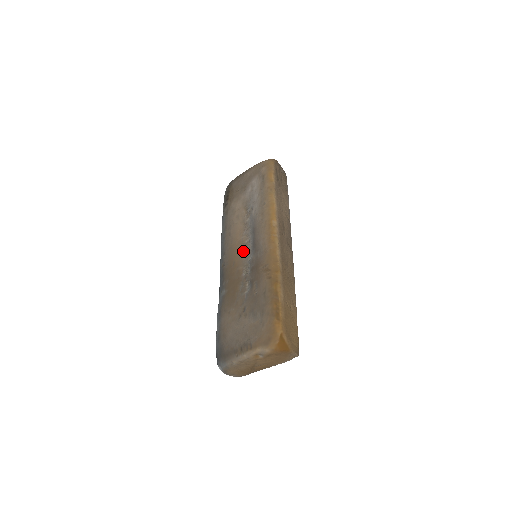
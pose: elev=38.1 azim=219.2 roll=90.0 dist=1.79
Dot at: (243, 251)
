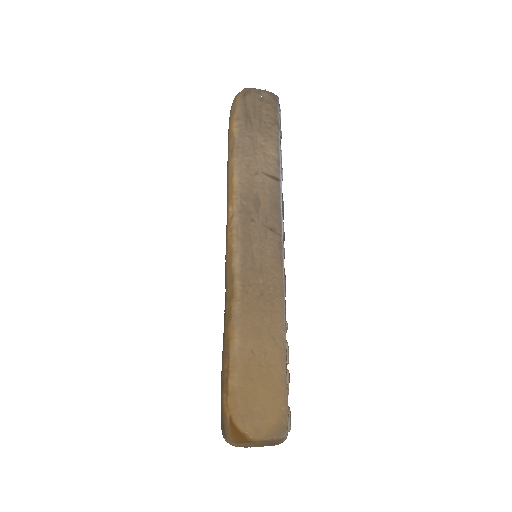
Dot at: occluded
